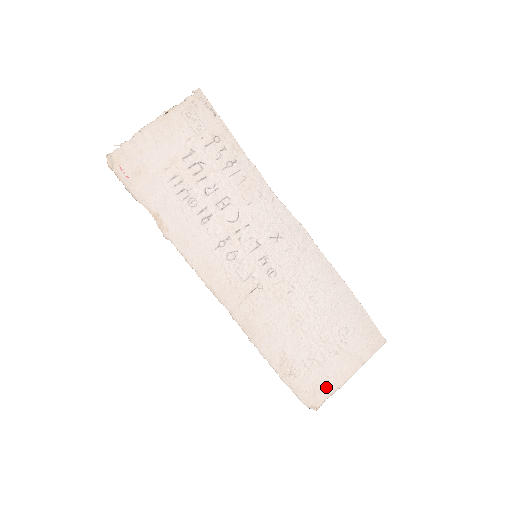
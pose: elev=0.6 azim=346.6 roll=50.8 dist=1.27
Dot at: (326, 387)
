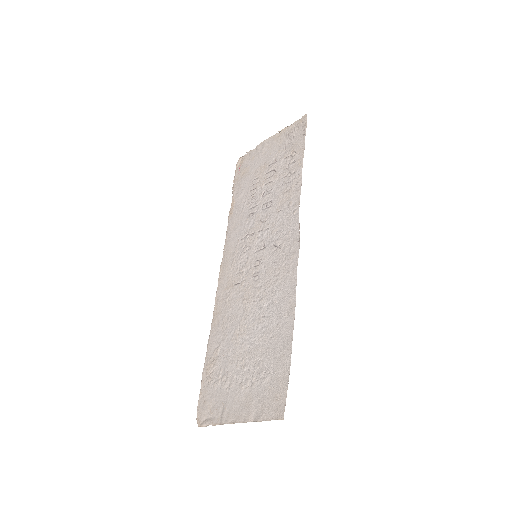
Dot at: (217, 413)
